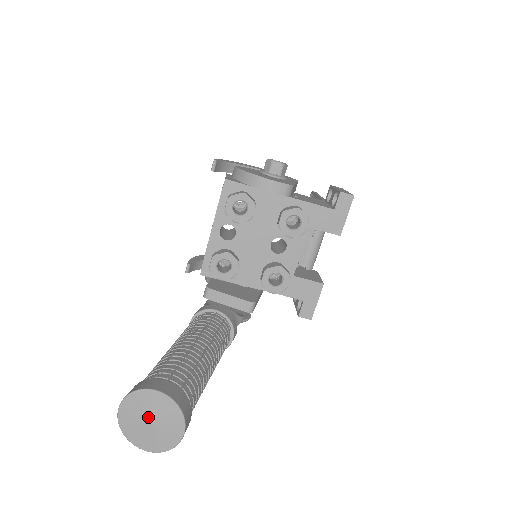
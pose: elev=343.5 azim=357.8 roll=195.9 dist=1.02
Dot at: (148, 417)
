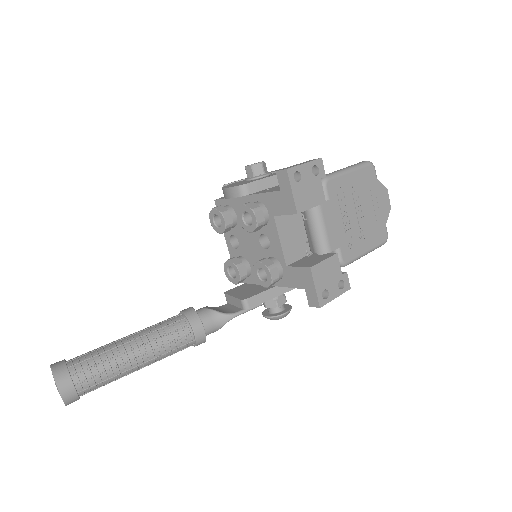
Dot at: occluded
